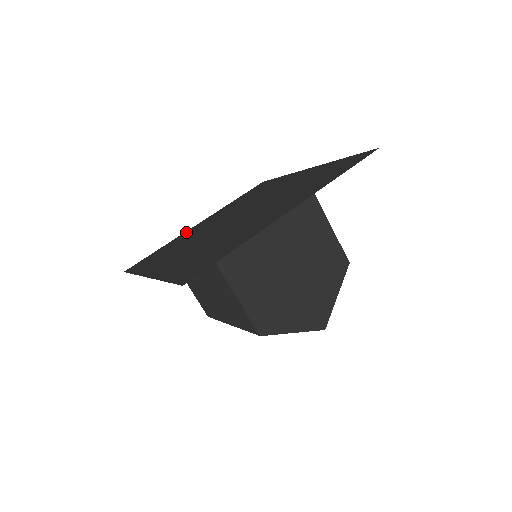
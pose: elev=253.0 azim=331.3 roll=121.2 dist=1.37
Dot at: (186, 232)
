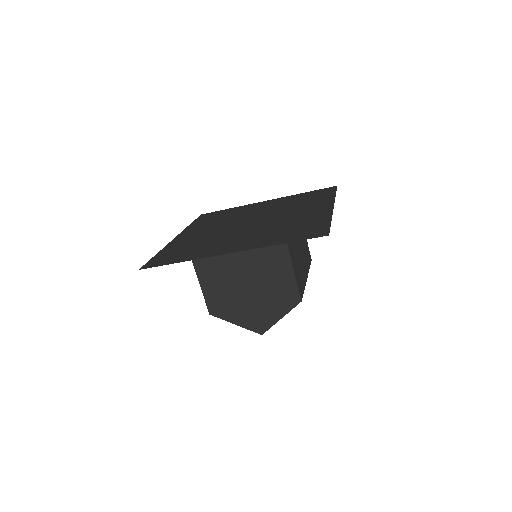
Dot at: (251, 205)
